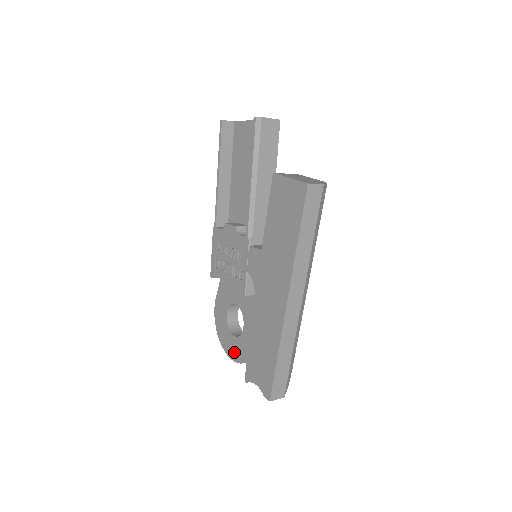
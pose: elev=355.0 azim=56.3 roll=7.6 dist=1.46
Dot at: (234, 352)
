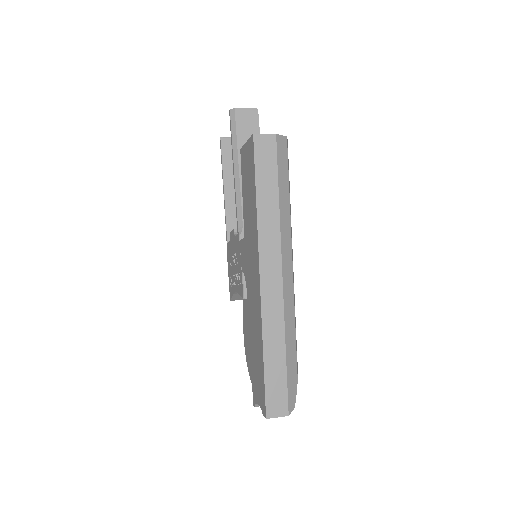
Dot at: occluded
